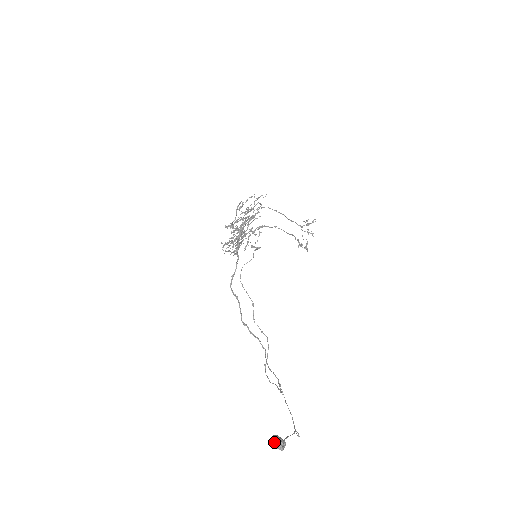
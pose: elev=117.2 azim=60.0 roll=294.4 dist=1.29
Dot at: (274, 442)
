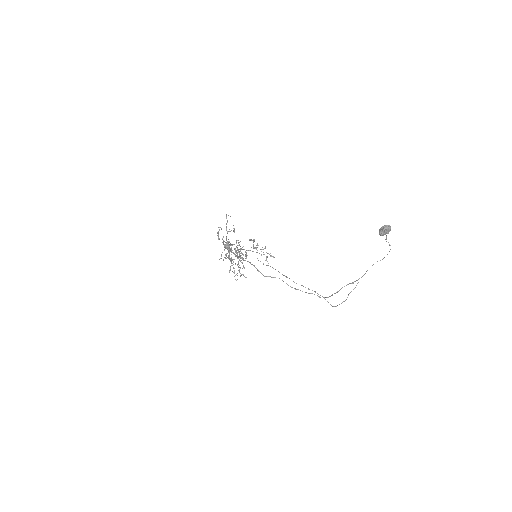
Dot at: (383, 228)
